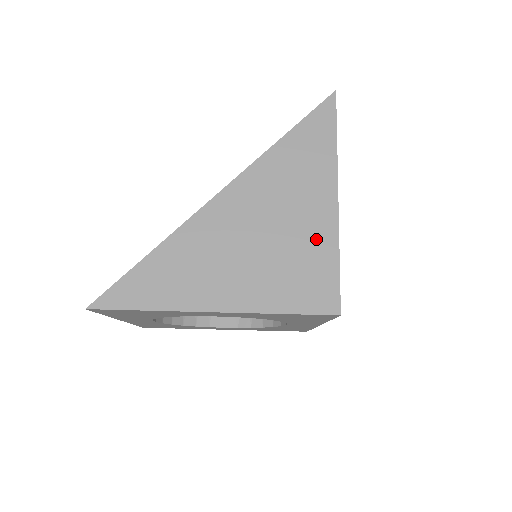
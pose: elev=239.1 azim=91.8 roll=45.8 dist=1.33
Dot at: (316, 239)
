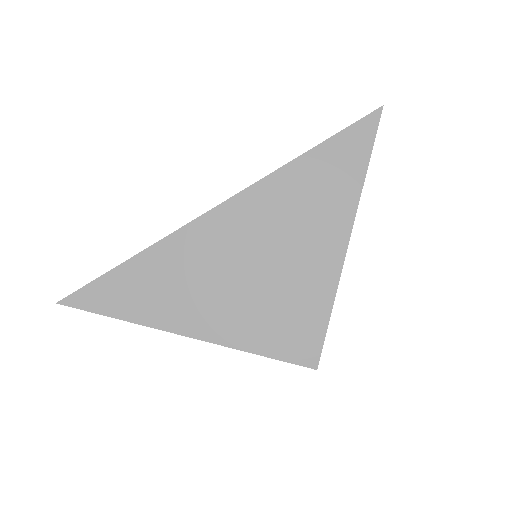
Dot at: (312, 282)
